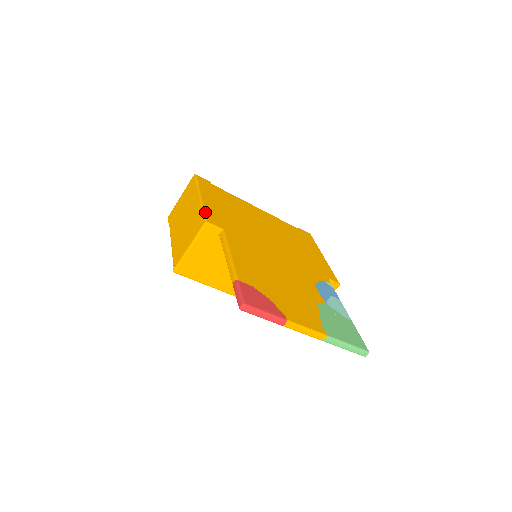
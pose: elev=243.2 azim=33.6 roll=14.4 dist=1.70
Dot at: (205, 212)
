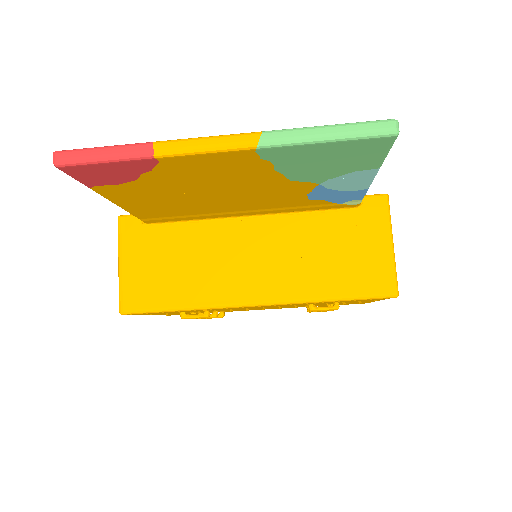
Dot at: occluded
